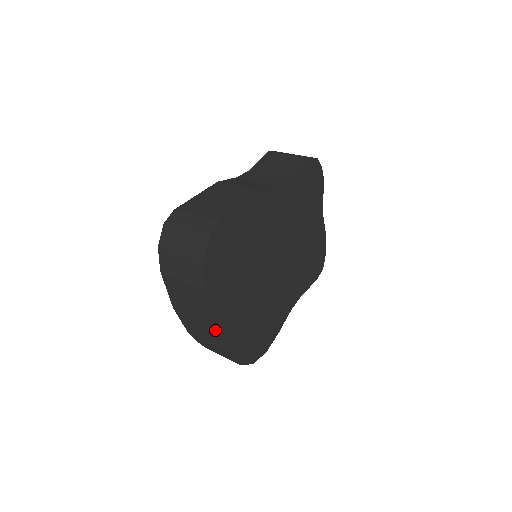
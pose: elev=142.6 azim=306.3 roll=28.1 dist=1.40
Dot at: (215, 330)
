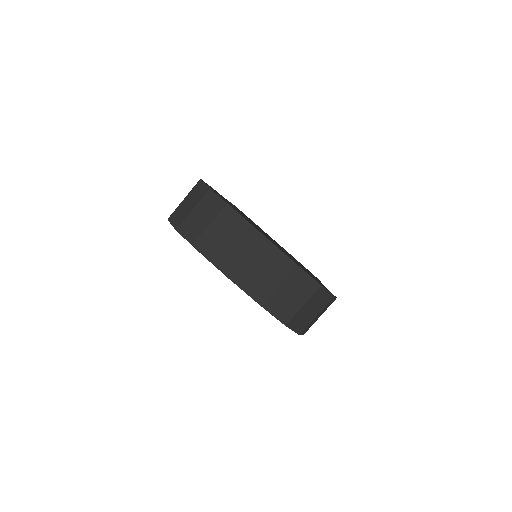
Dot at: (267, 241)
